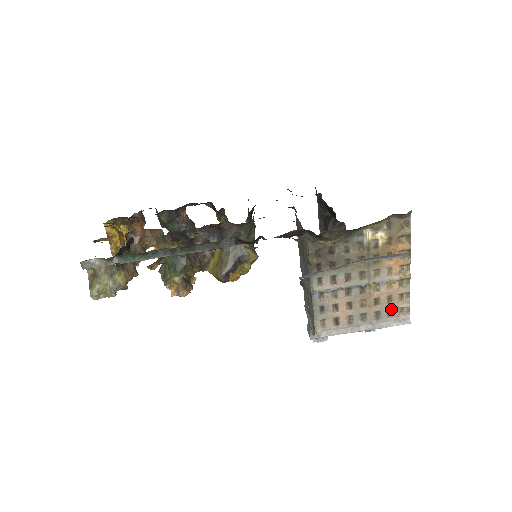
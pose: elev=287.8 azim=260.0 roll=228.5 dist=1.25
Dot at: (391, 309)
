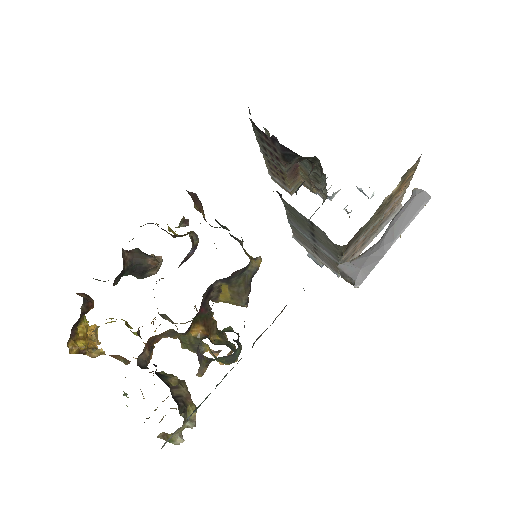
Dot at: (390, 213)
